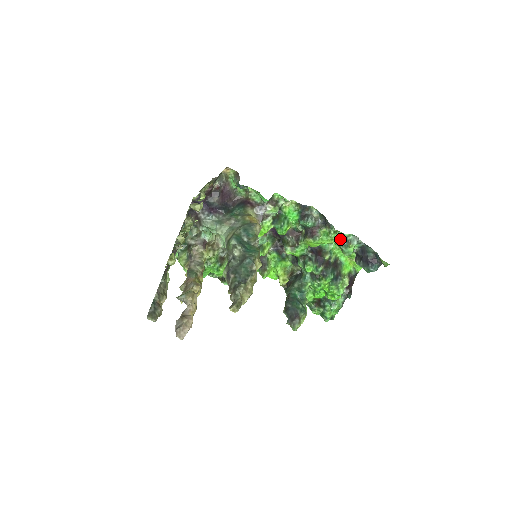
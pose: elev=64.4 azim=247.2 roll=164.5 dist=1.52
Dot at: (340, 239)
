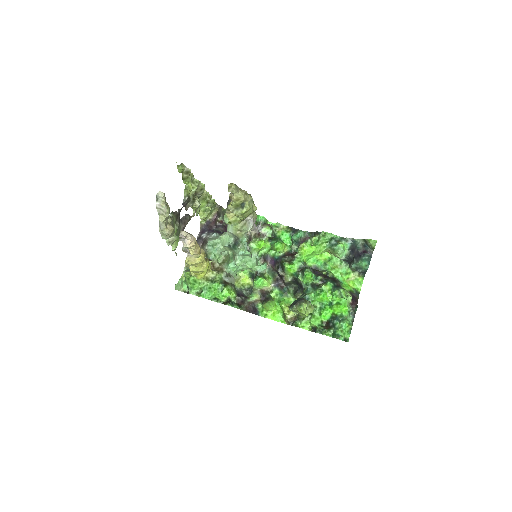
Dot at: (329, 241)
